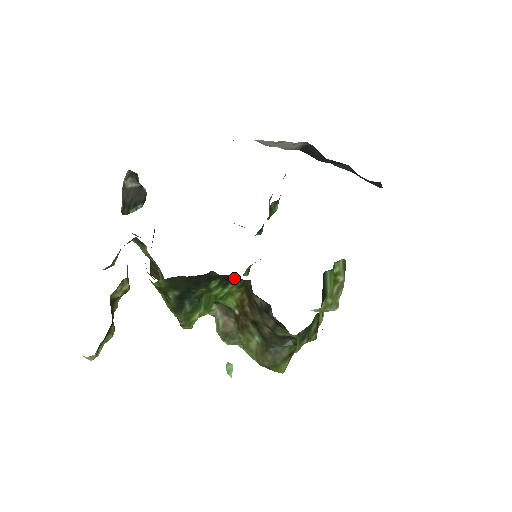
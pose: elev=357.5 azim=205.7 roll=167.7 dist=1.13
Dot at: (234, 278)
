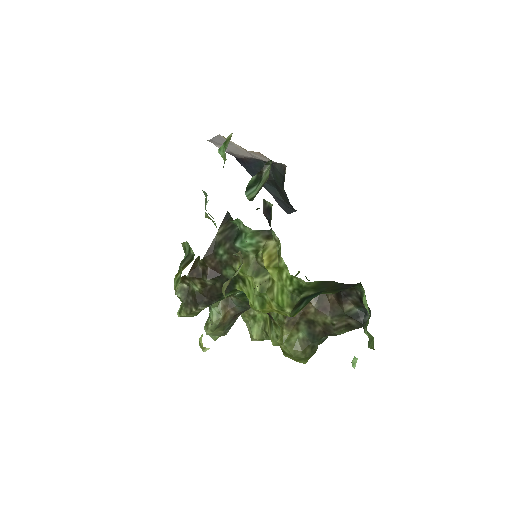
Dot at: occluded
